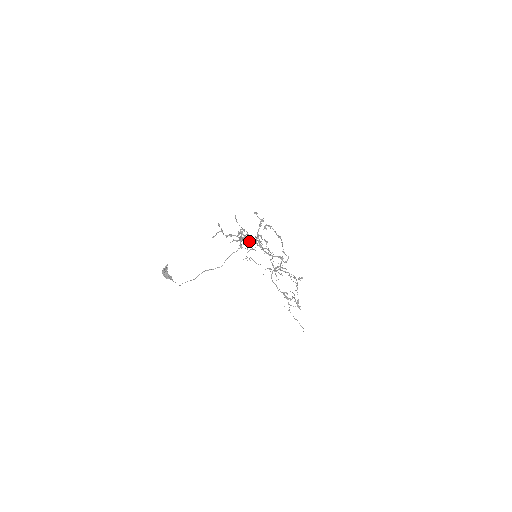
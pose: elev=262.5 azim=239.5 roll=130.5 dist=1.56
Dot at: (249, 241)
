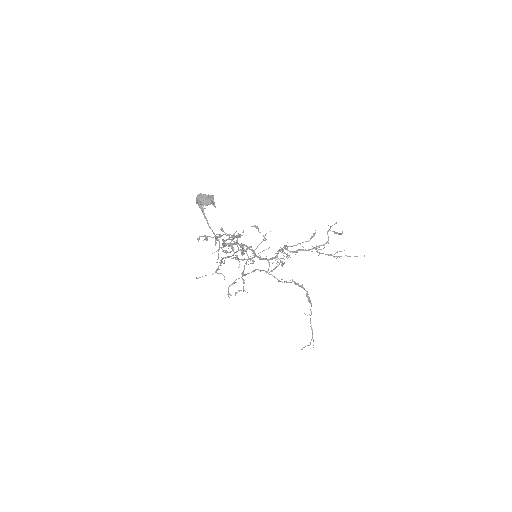
Dot at: occluded
